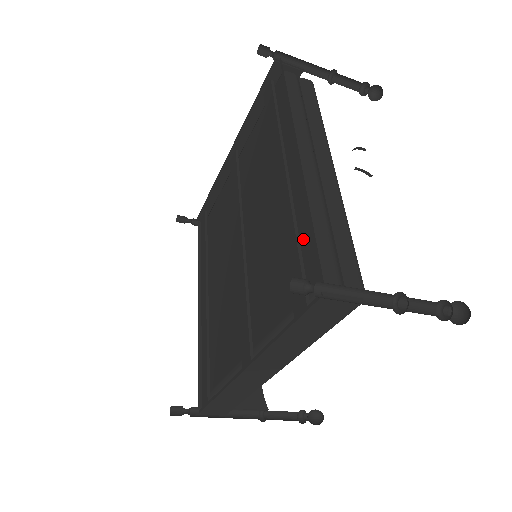
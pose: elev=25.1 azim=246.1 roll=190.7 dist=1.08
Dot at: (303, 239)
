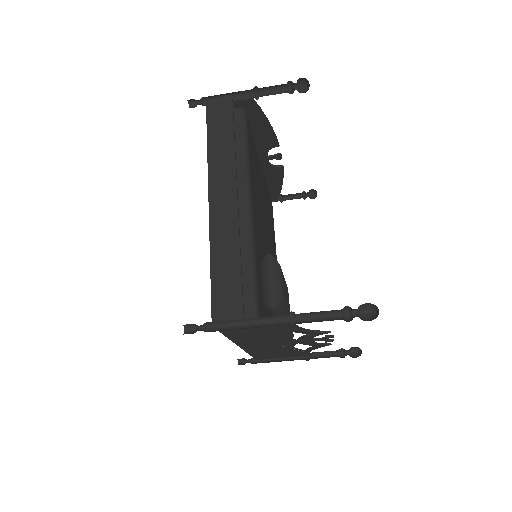
Dot at: occluded
